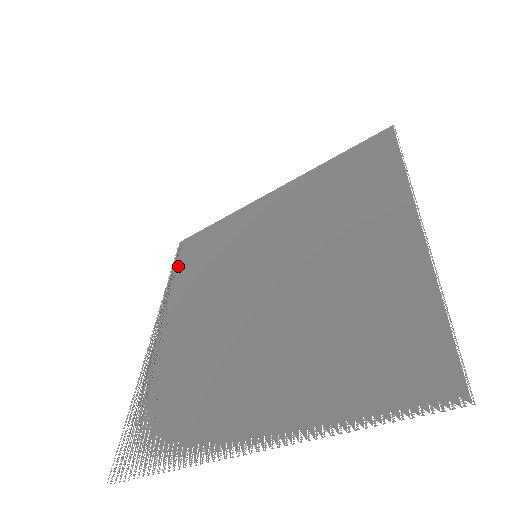
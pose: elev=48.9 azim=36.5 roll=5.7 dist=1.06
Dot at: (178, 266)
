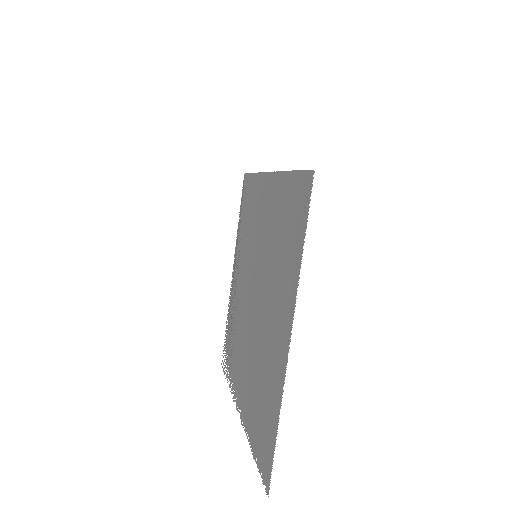
Dot at: (241, 209)
